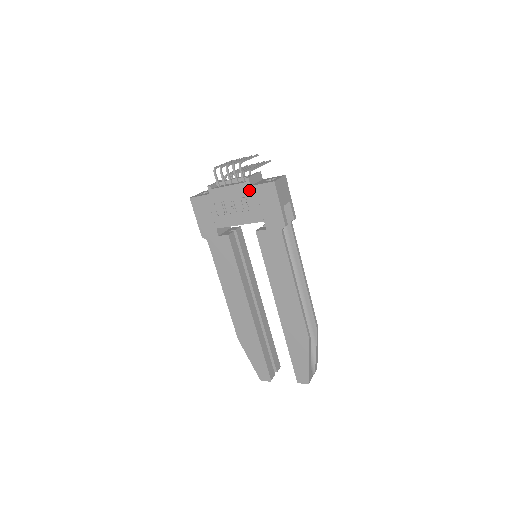
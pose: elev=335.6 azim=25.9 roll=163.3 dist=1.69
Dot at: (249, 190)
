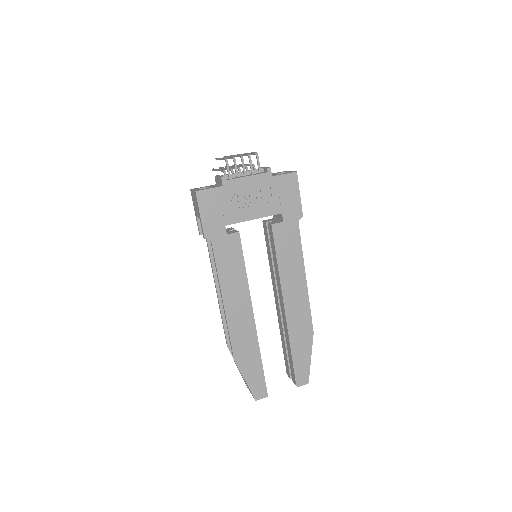
Dot at: (270, 181)
